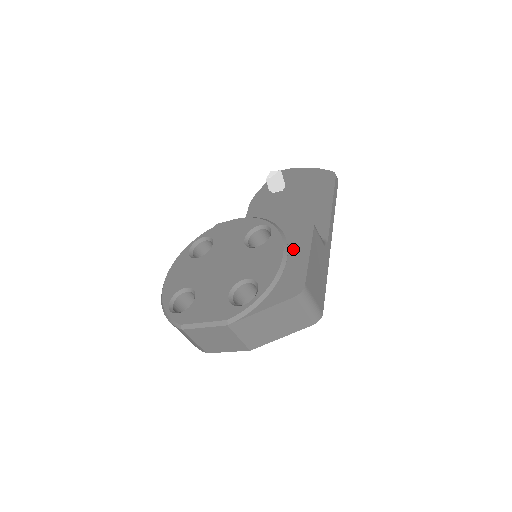
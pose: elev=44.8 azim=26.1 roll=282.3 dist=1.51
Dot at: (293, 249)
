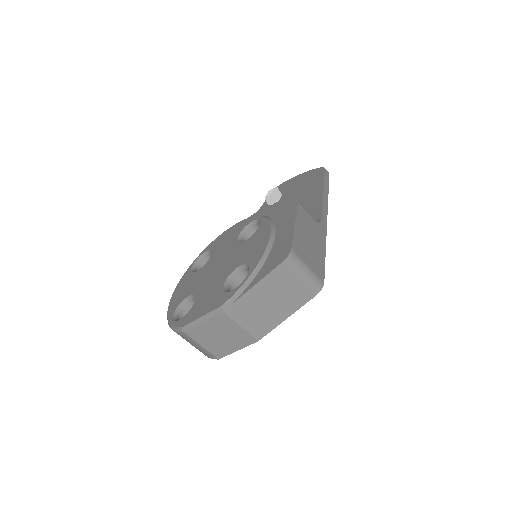
Dot at: (280, 227)
